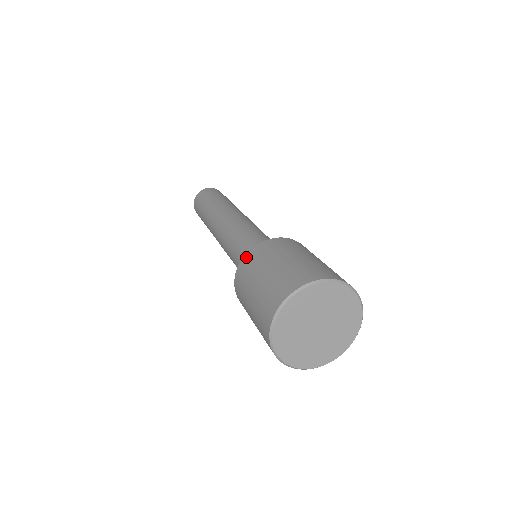
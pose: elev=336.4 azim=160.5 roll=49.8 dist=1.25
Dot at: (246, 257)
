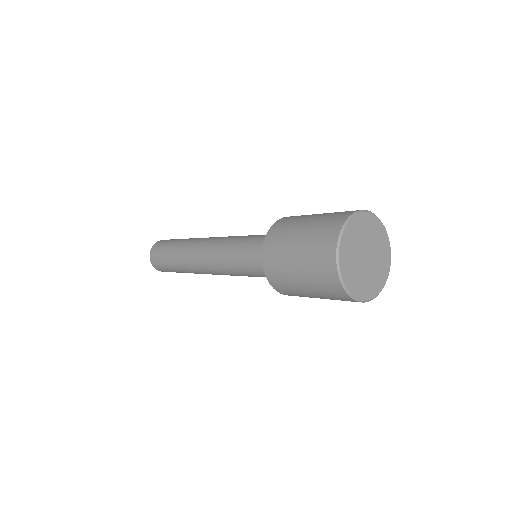
Dot at: (269, 234)
